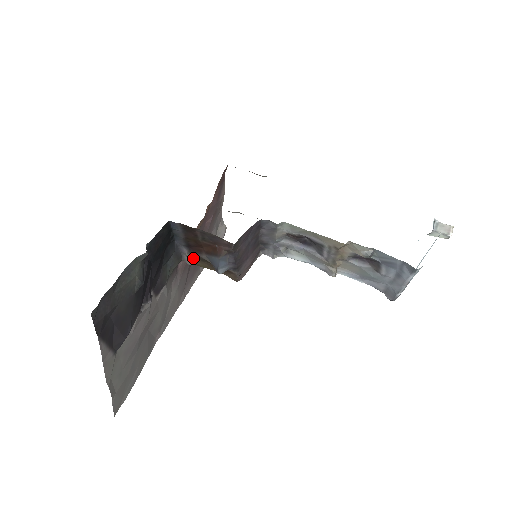
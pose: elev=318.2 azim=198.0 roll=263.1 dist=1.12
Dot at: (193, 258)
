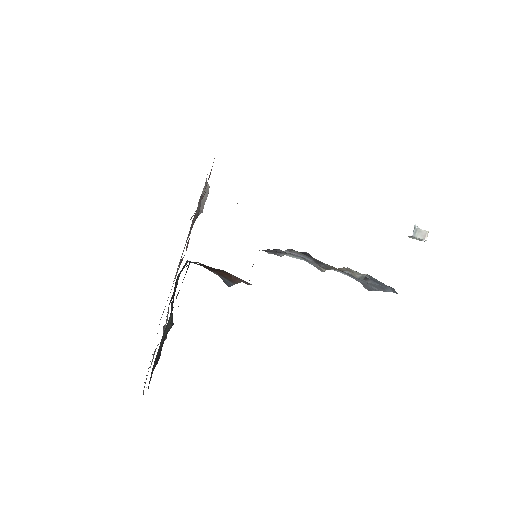
Dot at: (199, 263)
